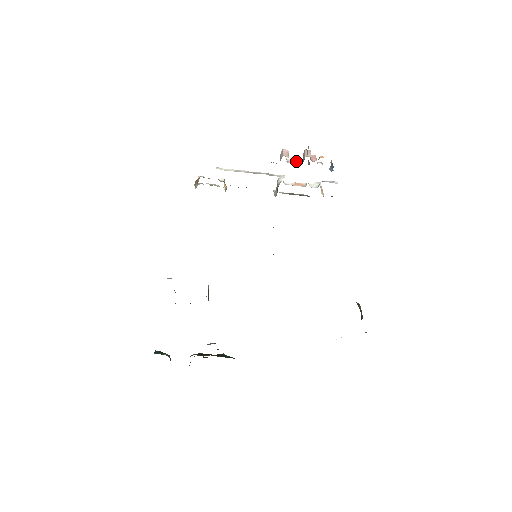
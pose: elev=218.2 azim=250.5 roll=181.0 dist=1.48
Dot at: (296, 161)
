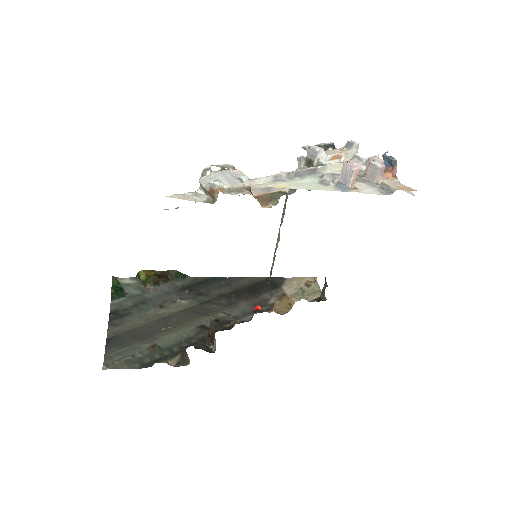
Dot at: (358, 173)
